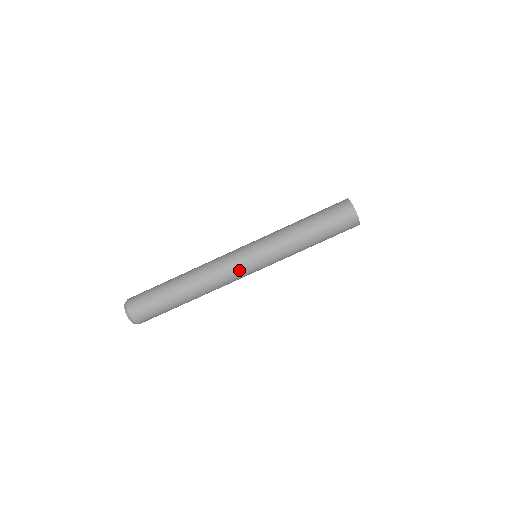
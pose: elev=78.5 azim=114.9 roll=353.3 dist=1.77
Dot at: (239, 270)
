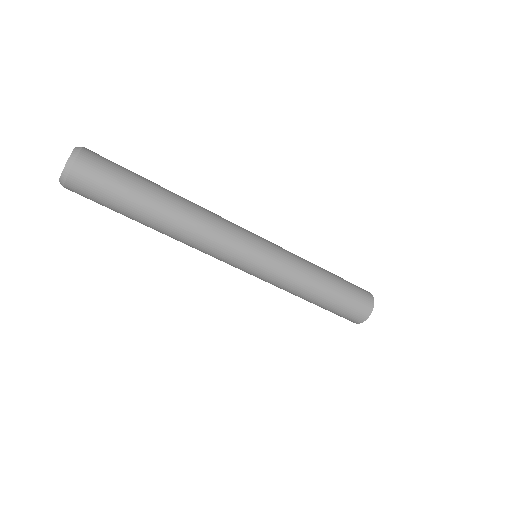
Dot at: (232, 259)
